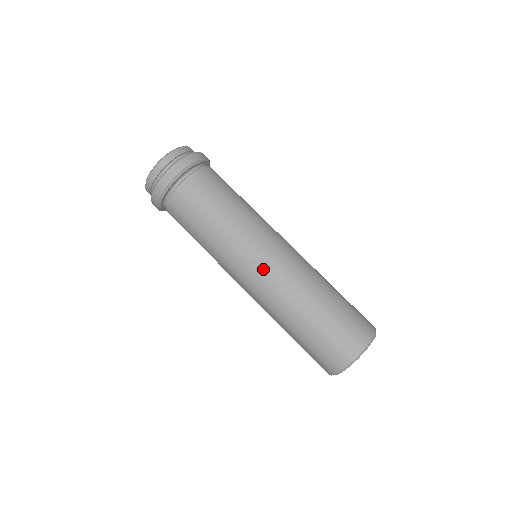
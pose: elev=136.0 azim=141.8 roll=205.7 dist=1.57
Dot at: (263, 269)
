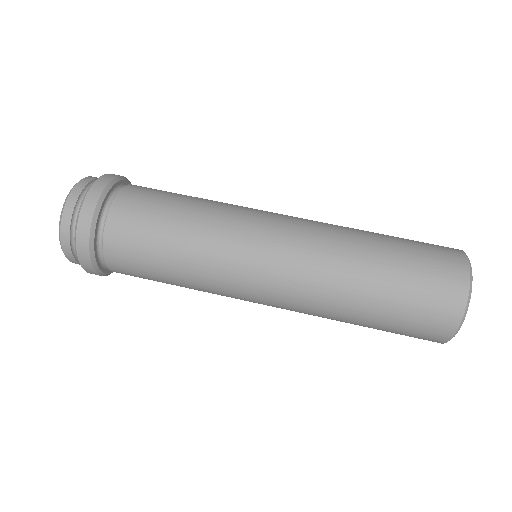
Dot at: (273, 283)
